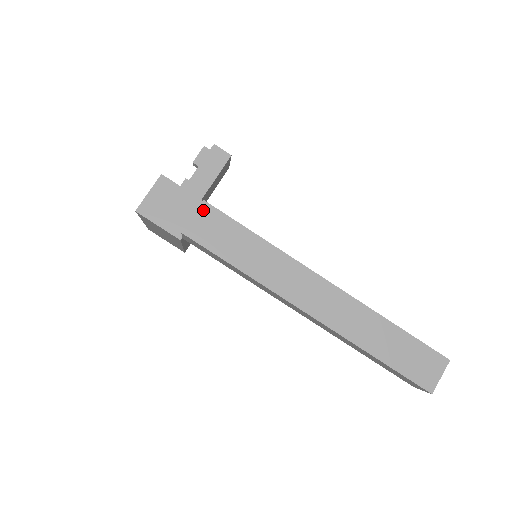
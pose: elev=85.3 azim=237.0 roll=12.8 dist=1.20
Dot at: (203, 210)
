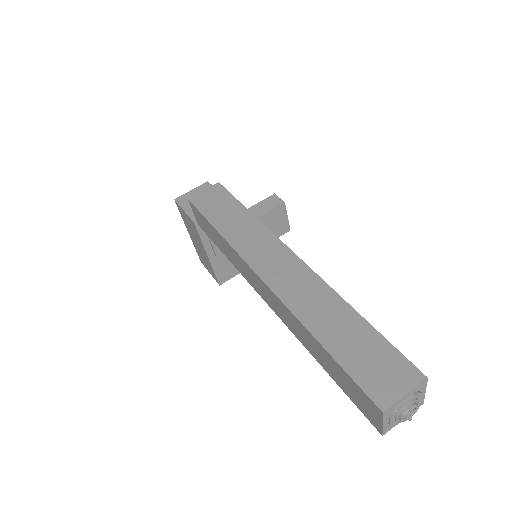
Dot at: (214, 188)
